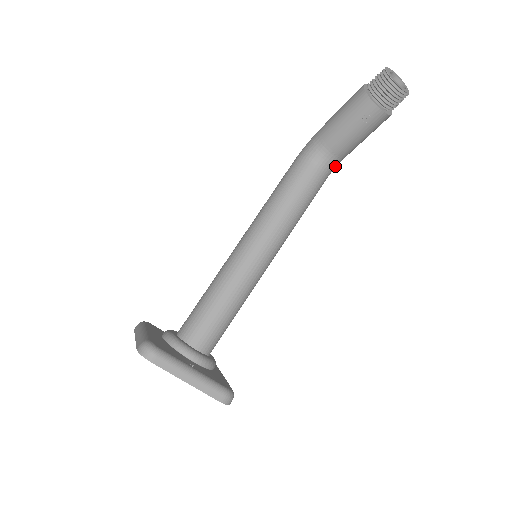
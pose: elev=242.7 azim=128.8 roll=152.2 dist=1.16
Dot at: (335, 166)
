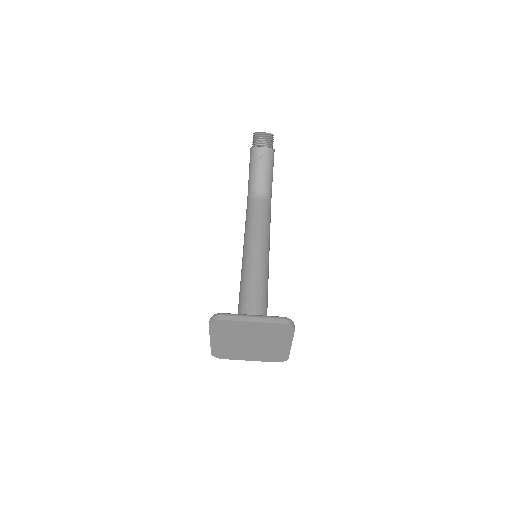
Dot at: (269, 195)
